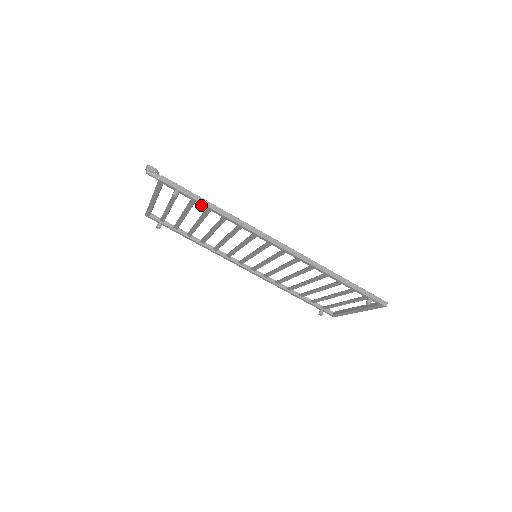
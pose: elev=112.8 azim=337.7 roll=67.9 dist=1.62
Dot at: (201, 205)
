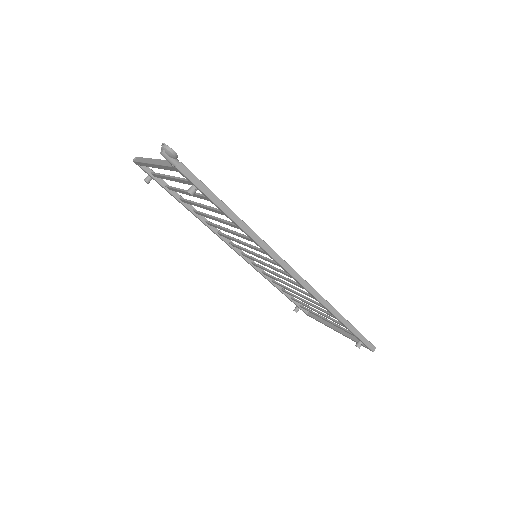
Dot at: (219, 209)
